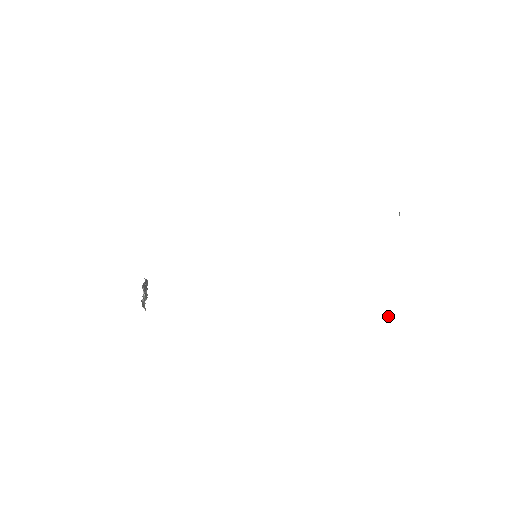
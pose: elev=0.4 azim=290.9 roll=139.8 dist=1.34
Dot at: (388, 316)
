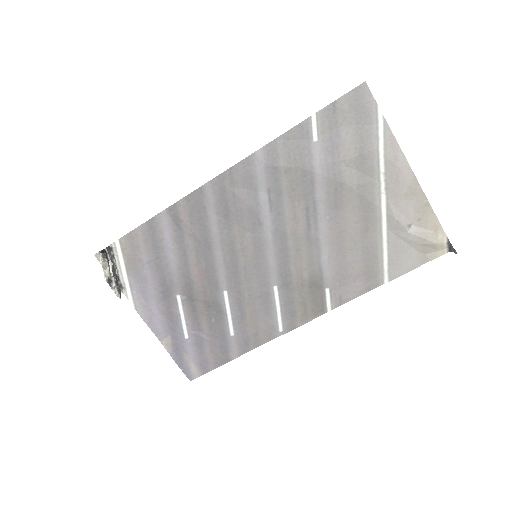
Dot at: out of frame
